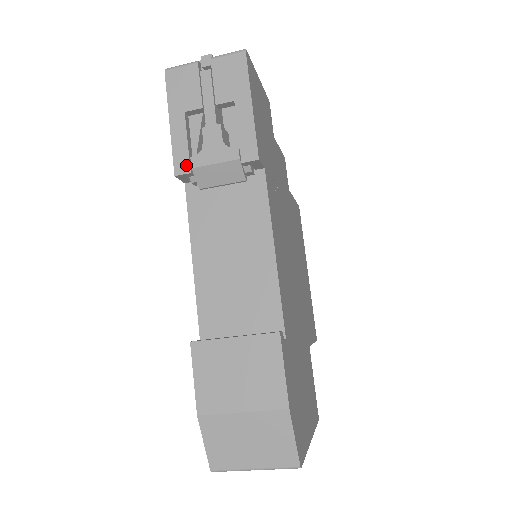
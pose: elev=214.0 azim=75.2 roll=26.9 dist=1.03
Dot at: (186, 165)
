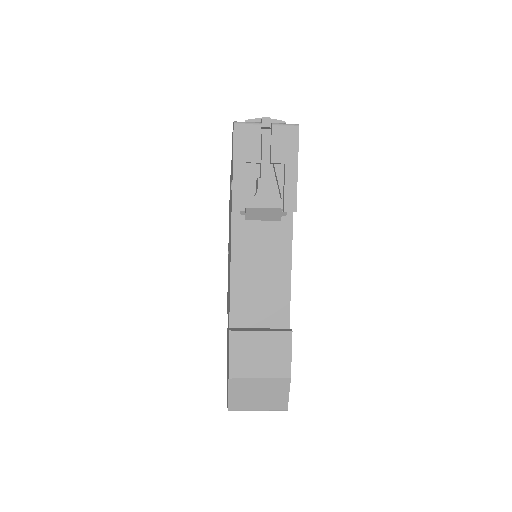
Dot at: (242, 204)
